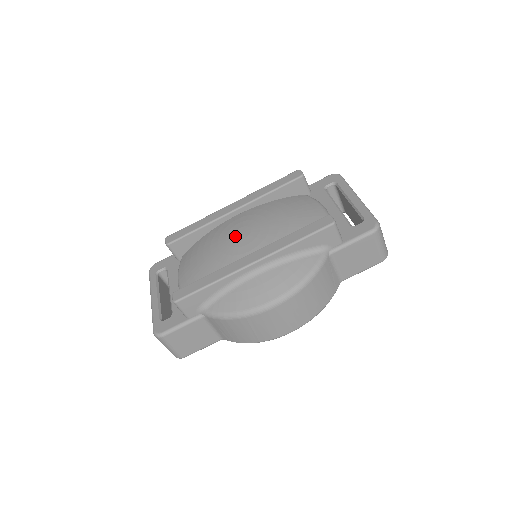
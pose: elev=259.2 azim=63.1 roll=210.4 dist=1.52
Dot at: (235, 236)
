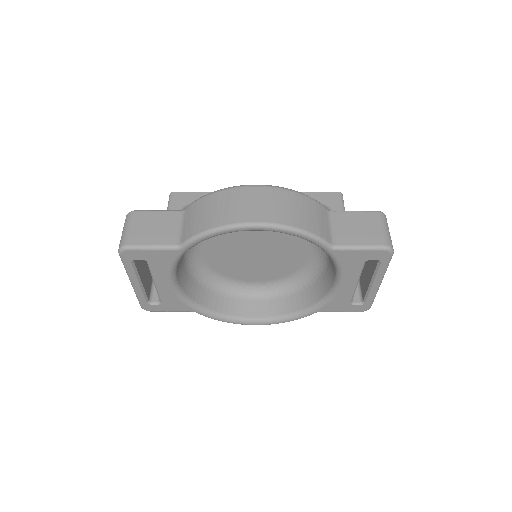
Dot at: occluded
